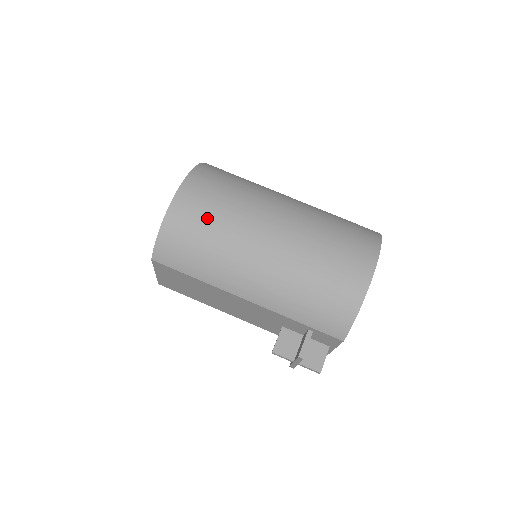
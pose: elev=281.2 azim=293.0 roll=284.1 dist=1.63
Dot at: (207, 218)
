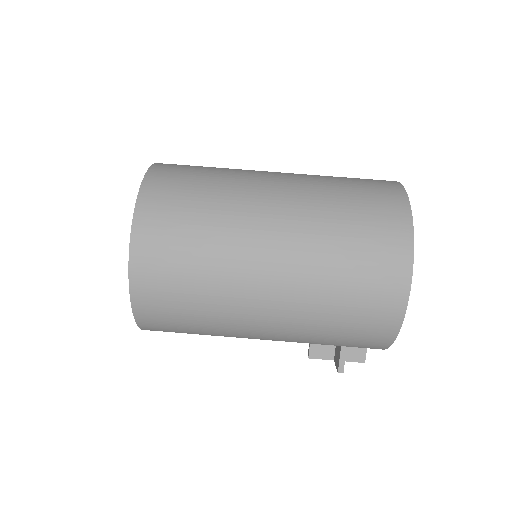
Dot at: (181, 293)
